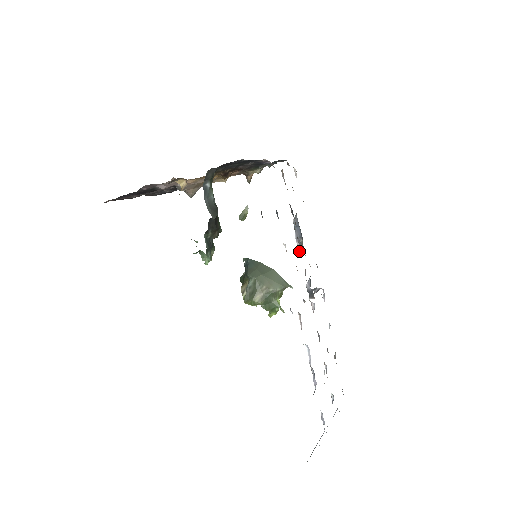
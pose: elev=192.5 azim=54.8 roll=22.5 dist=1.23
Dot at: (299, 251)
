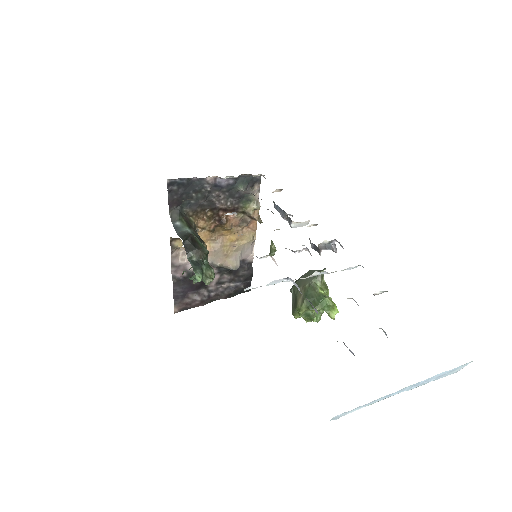
Dot at: (289, 224)
